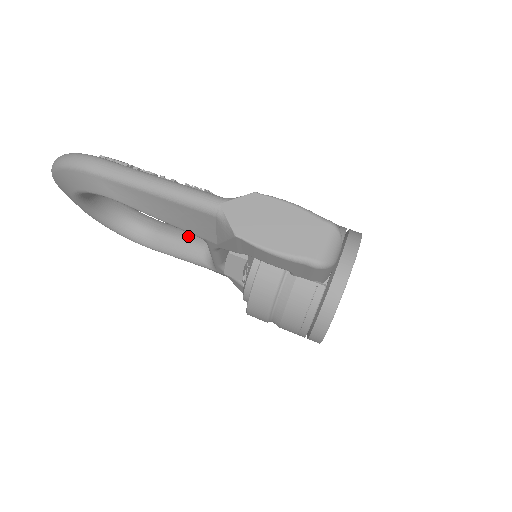
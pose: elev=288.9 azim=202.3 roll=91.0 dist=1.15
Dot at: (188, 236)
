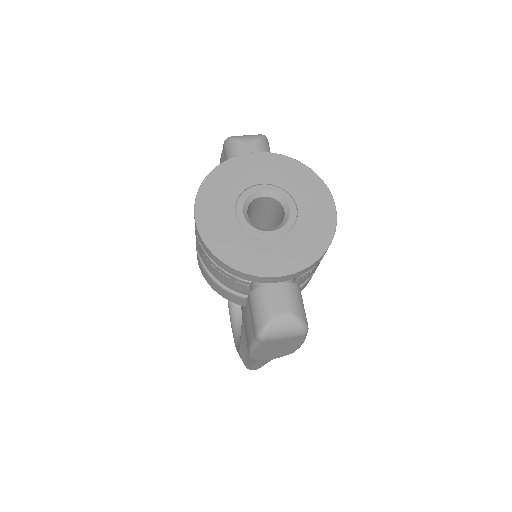
Dot at: occluded
